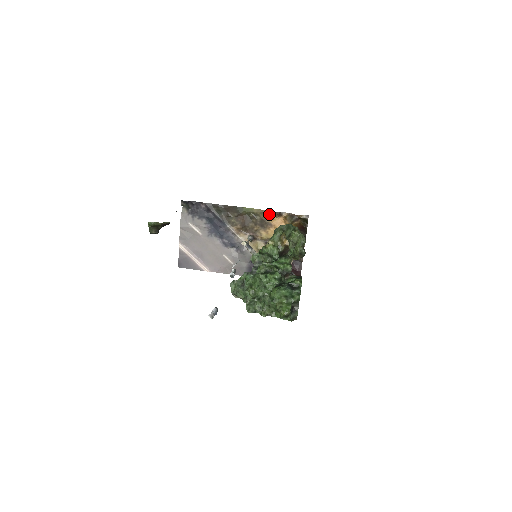
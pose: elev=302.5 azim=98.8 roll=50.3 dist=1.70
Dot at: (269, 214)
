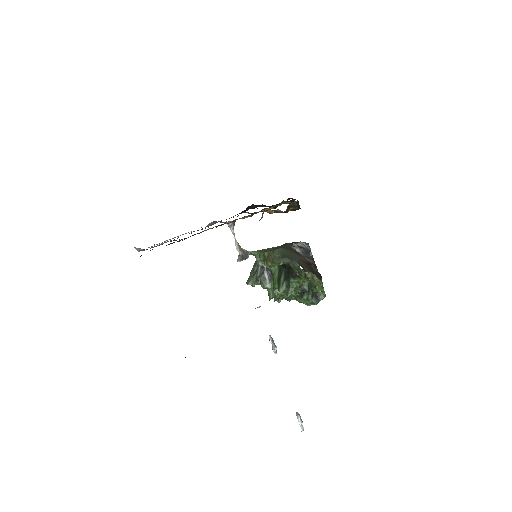
Dot at: occluded
